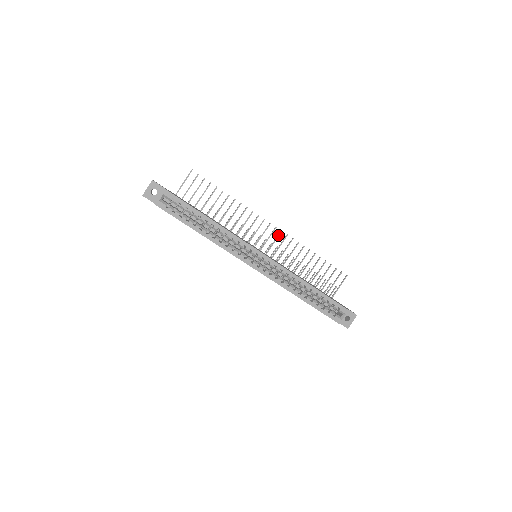
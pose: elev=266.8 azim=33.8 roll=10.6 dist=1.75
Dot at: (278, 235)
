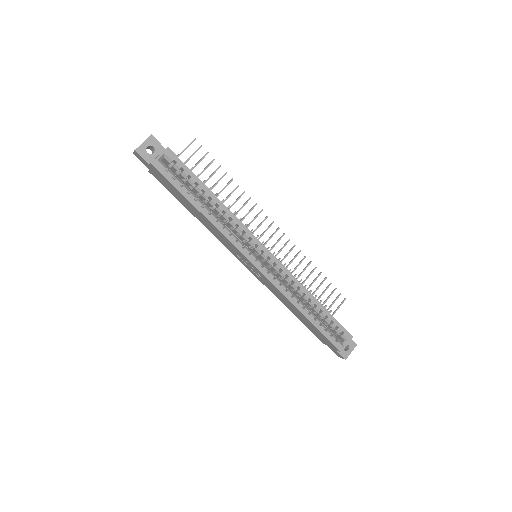
Dot at: (280, 238)
